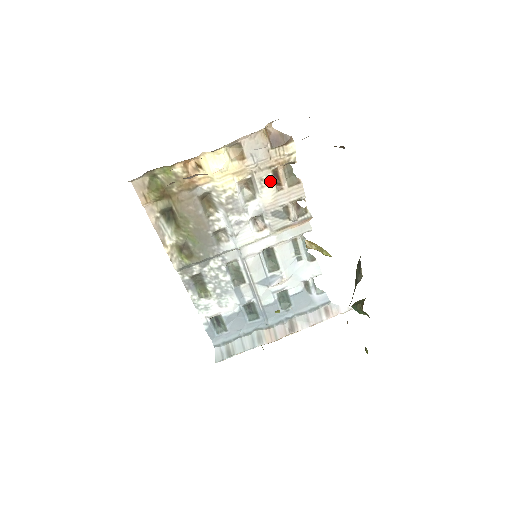
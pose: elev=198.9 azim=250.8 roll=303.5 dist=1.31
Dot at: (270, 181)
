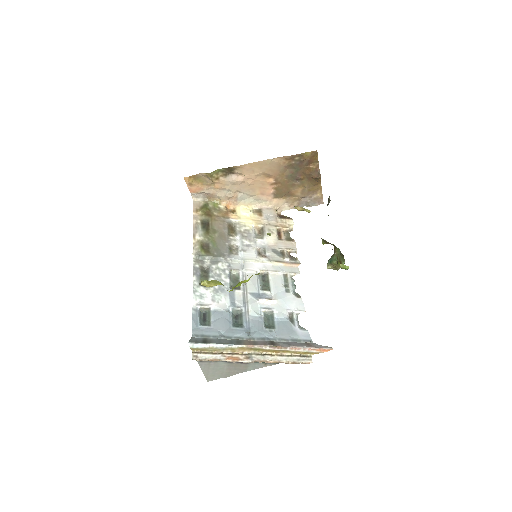
Dot at: (275, 233)
